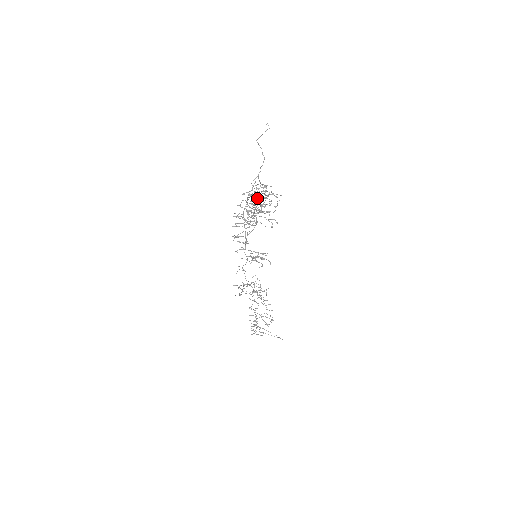
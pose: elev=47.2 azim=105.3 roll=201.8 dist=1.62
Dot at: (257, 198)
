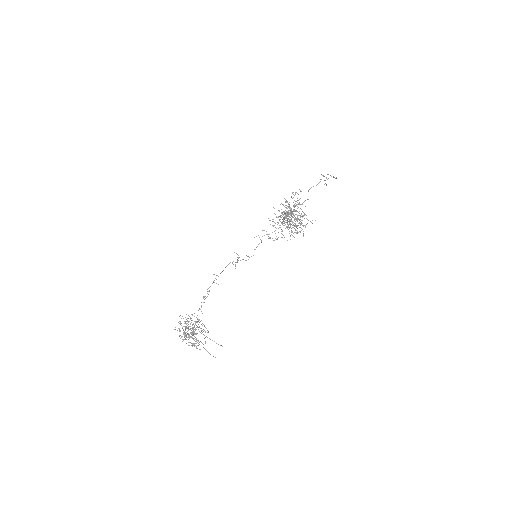
Dot at: occluded
